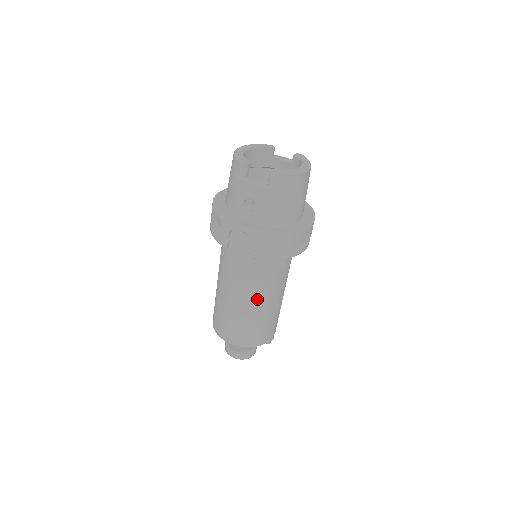
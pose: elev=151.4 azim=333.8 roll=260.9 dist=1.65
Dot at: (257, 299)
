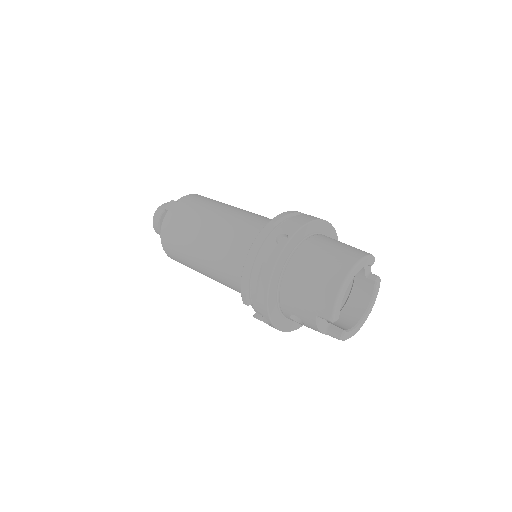
Dot at: occluded
